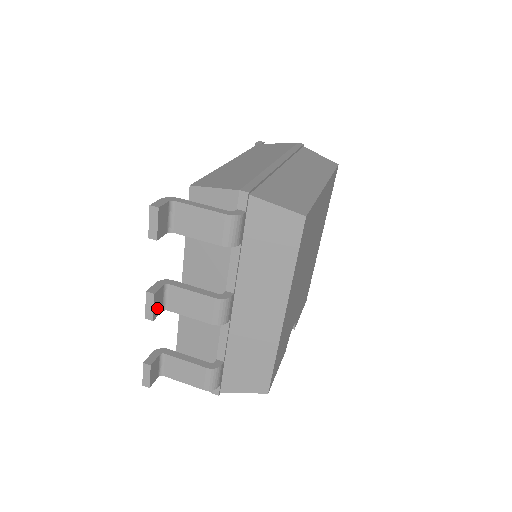
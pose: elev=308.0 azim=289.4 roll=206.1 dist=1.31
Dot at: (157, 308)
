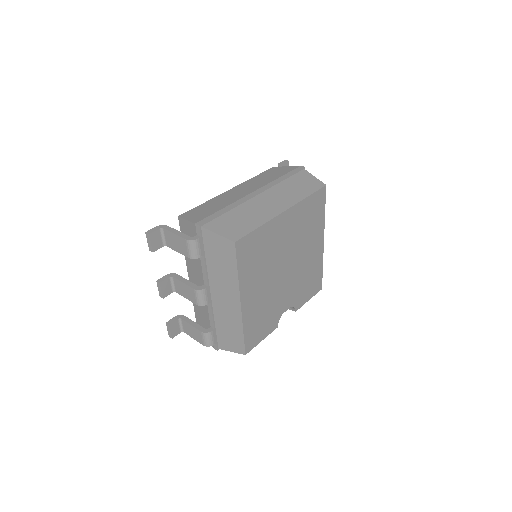
Dot at: (166, 291)
